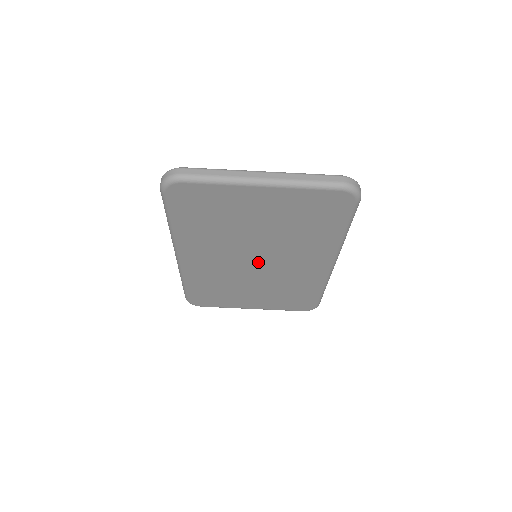
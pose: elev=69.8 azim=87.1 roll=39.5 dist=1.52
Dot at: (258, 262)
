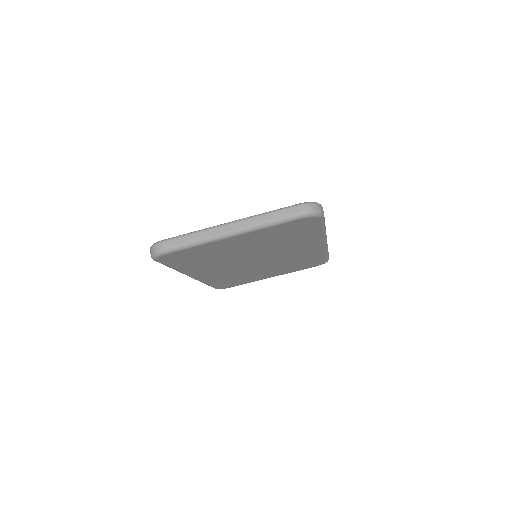
Dot at: (259, 261)
